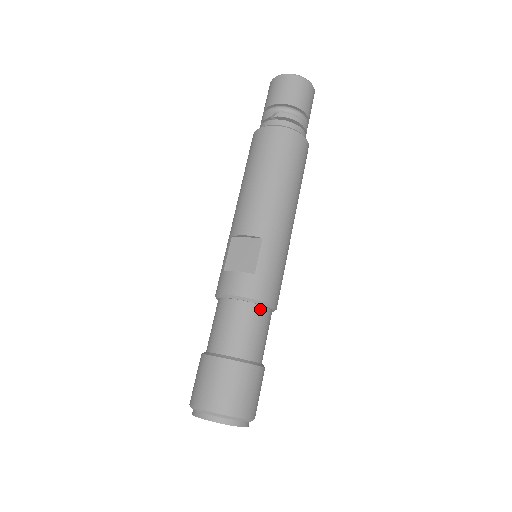
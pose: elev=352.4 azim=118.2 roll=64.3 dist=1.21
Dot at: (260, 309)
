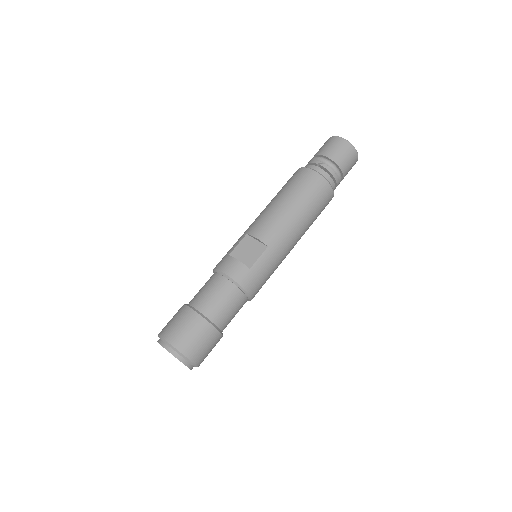
Dot at: (241, 294)
